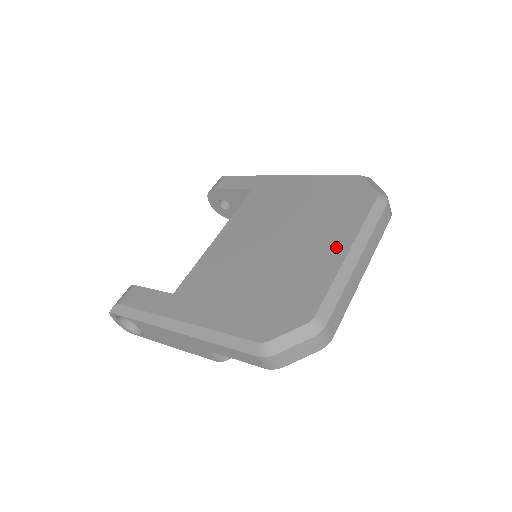
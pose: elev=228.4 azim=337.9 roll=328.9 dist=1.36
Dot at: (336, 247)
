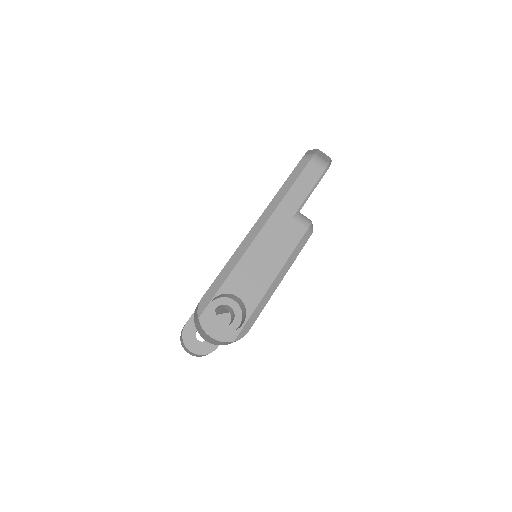
Dot at: occluded
